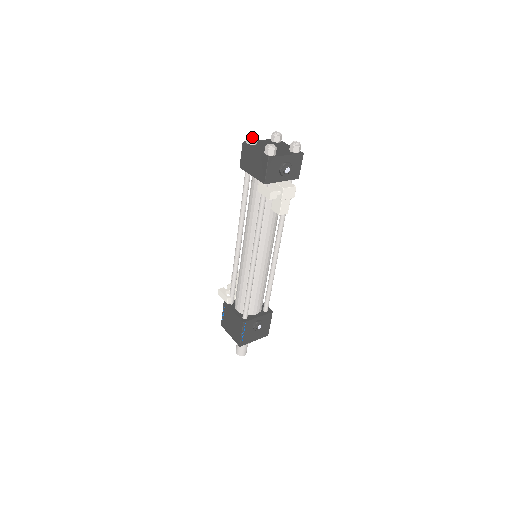
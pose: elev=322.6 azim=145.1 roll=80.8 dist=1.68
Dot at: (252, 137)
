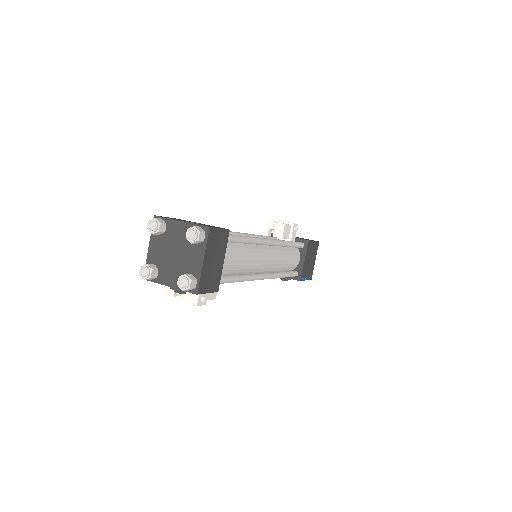
Dot at: (149, 230)
